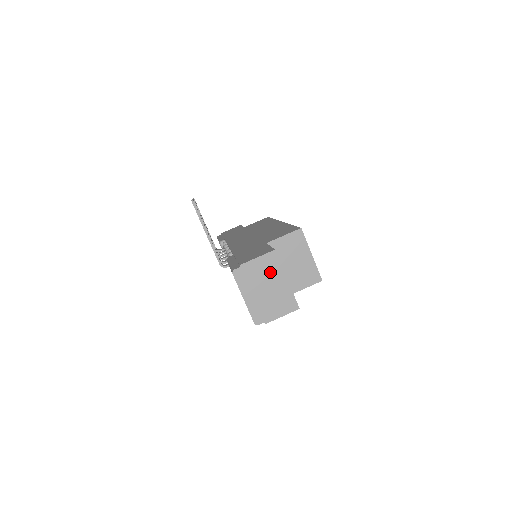
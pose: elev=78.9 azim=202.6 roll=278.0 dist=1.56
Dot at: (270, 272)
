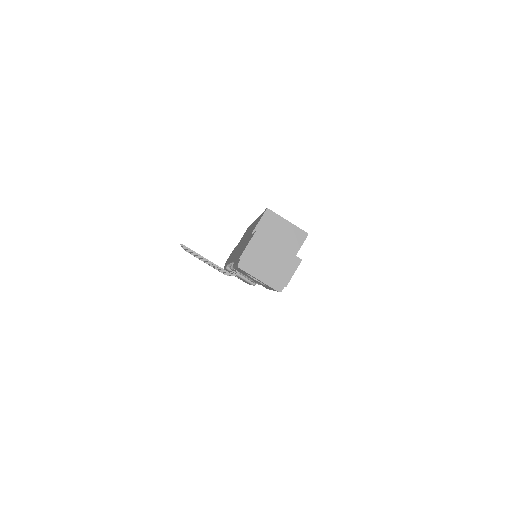
Dot at: (263, 249)
